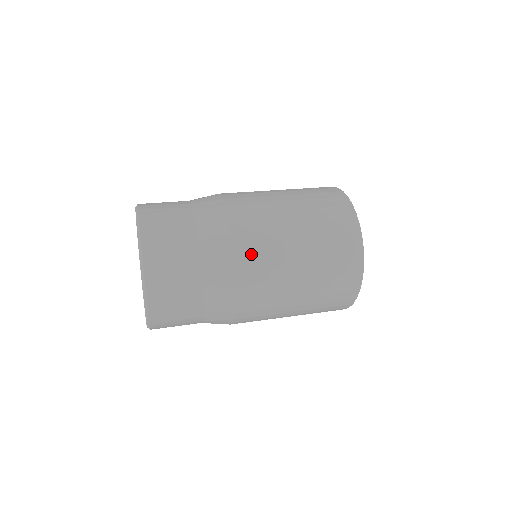
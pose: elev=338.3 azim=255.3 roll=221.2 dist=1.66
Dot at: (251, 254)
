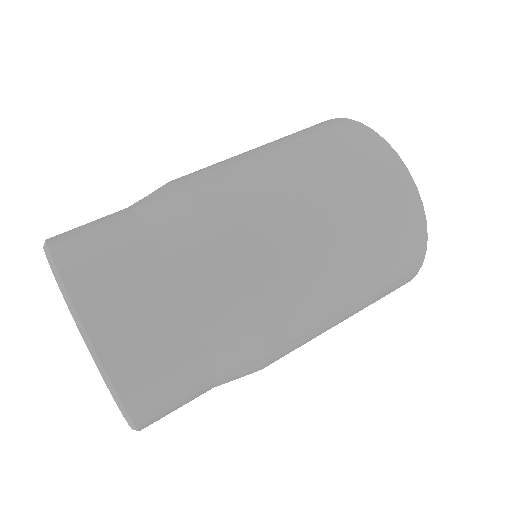
Dot at: (263, 254)
